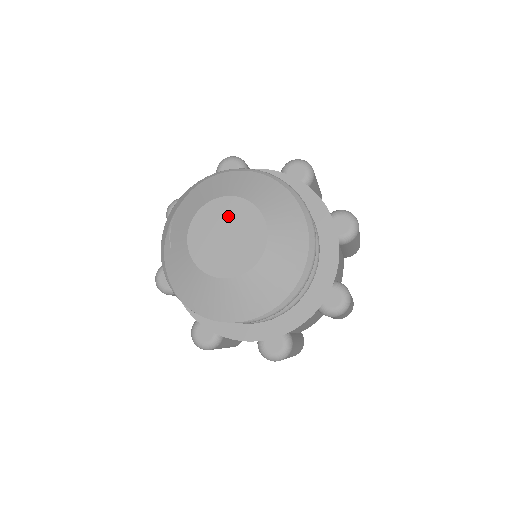
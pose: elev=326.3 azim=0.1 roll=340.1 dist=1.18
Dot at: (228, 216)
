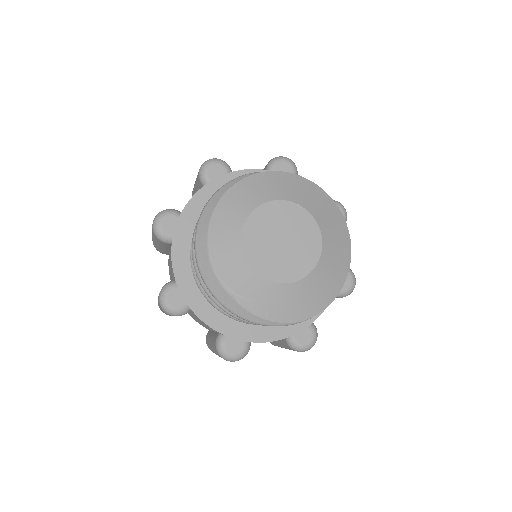
Dot at: (266, 229)
